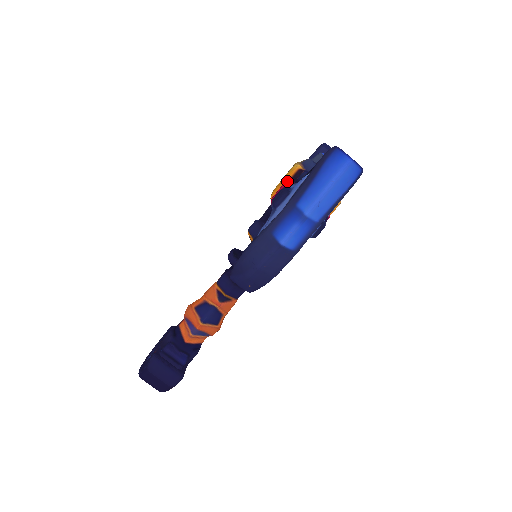
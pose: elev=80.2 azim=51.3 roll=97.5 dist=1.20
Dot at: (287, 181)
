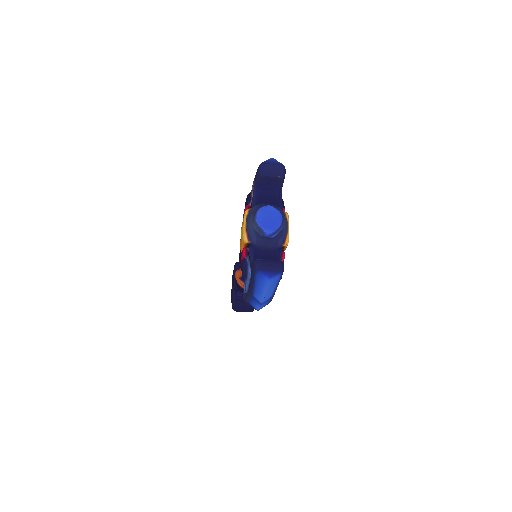
Dot at: (243, 255)
